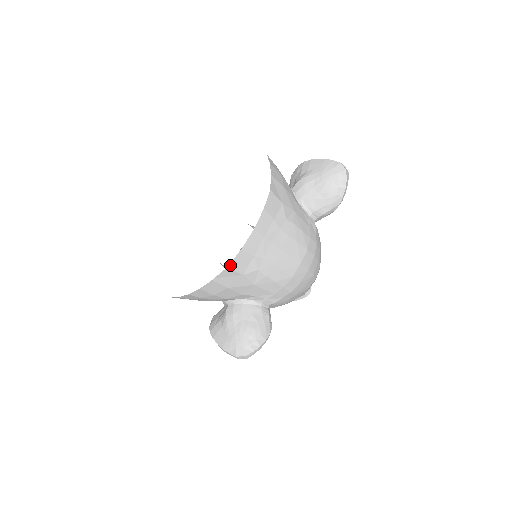
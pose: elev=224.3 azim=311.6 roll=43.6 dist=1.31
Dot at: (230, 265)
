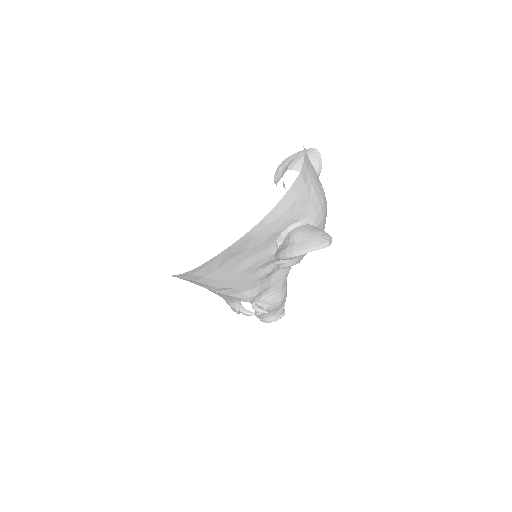
Dot at: (301, 172)
